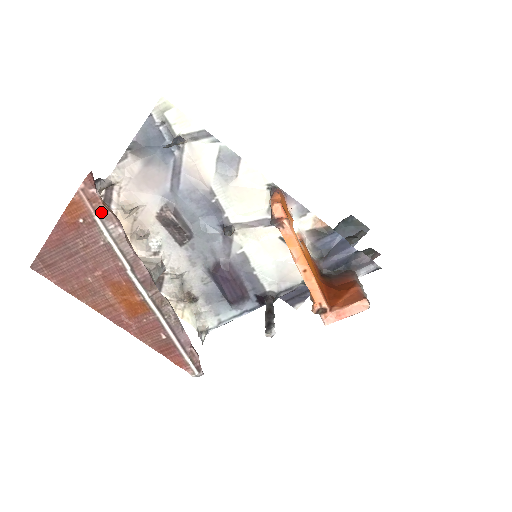
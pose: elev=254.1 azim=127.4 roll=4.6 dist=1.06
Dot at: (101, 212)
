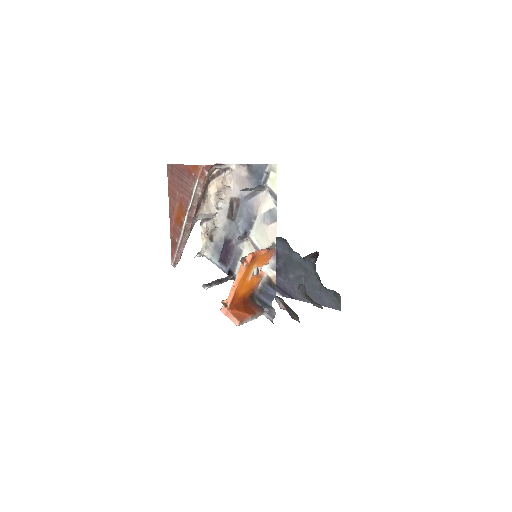
Dot at: (201, 181)
